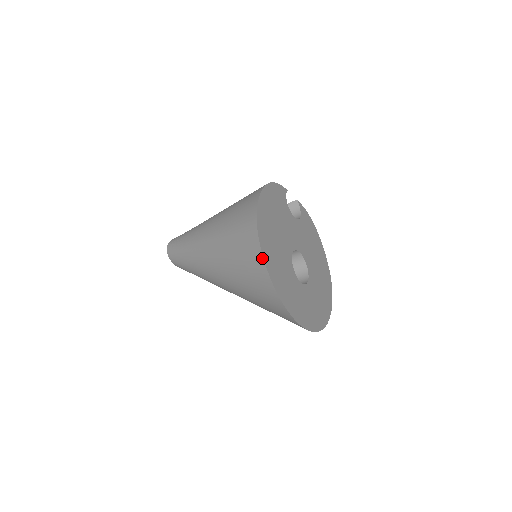
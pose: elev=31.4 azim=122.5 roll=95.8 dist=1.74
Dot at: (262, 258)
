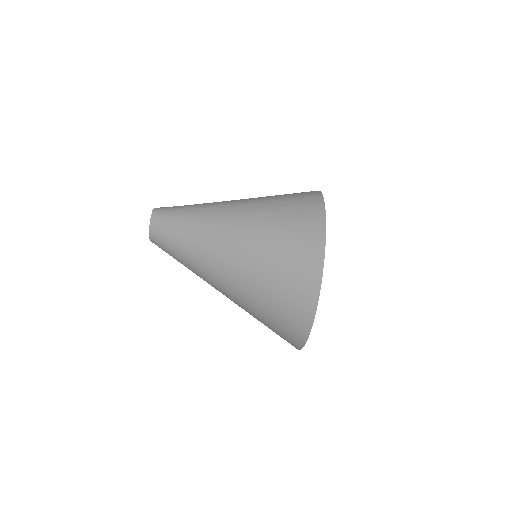
Dot at: (324, 218)
